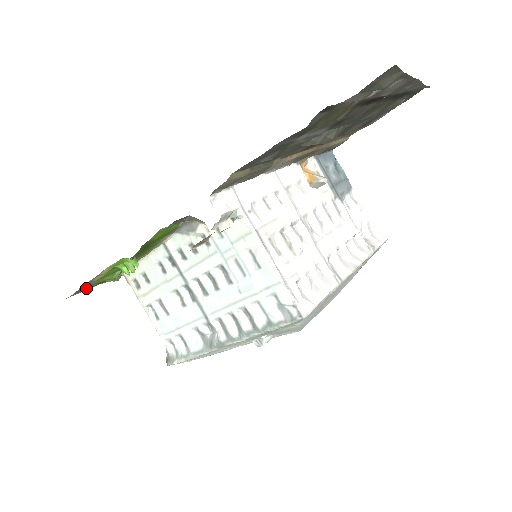
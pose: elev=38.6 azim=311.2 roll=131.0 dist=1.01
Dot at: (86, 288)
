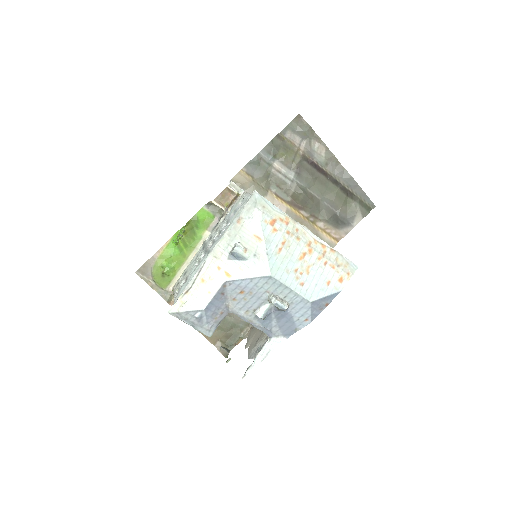
Dot at: (149, 276)
